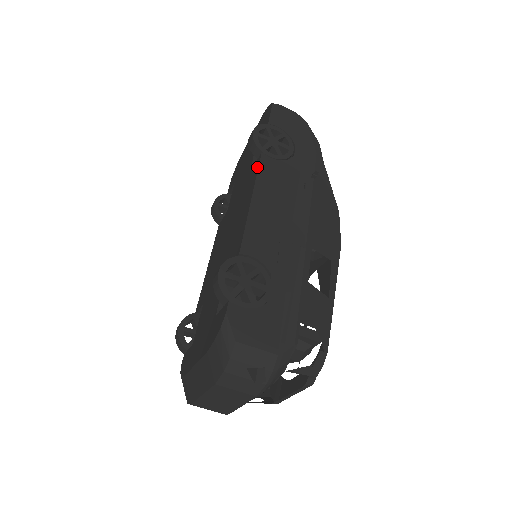
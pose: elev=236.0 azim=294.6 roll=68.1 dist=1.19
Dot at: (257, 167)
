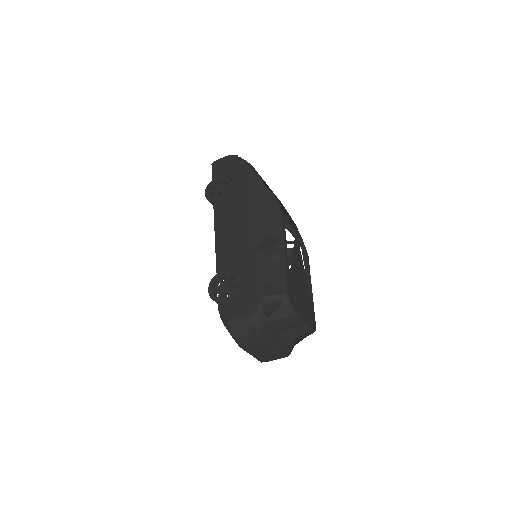
Dot at: (214, 213)
